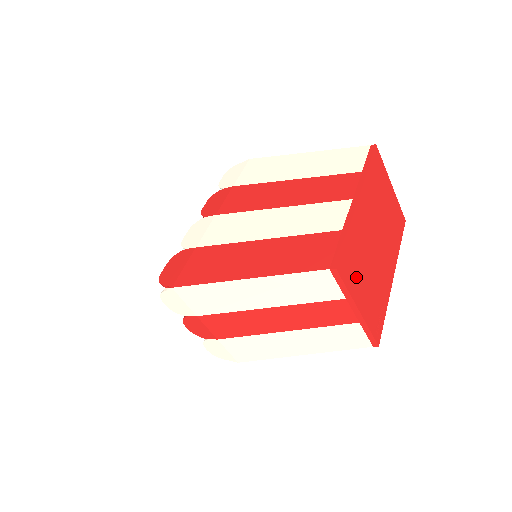
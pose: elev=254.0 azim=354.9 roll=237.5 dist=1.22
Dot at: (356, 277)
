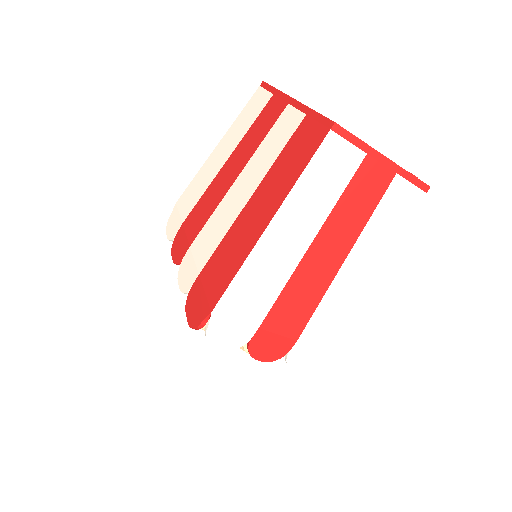
Dot at: occluded
